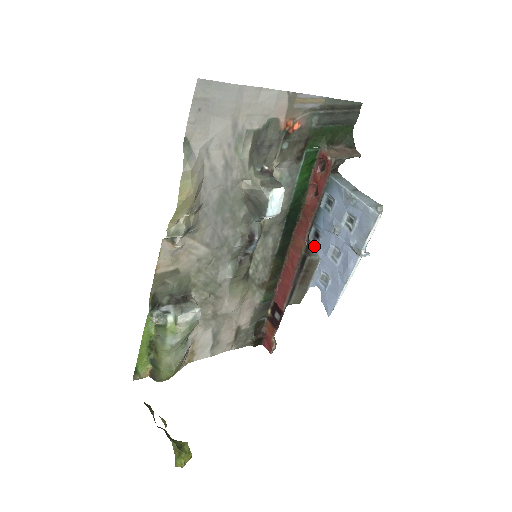
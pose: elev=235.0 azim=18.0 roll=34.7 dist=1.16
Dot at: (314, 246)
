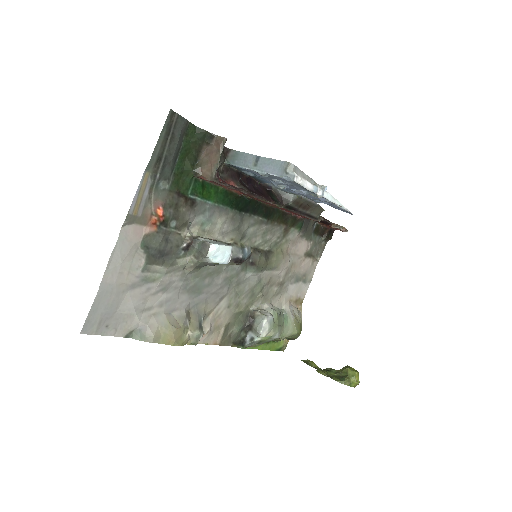
Dot at: (284, 190)
